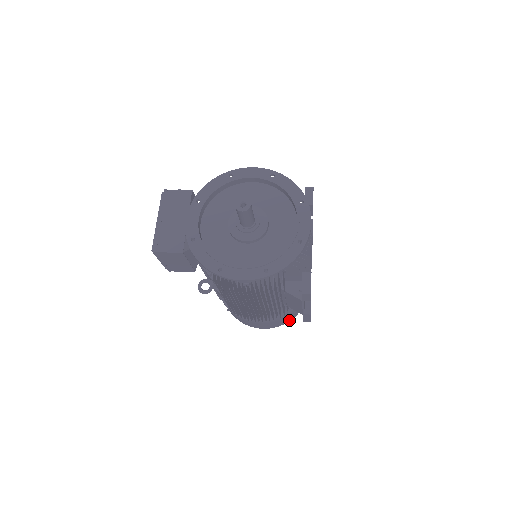
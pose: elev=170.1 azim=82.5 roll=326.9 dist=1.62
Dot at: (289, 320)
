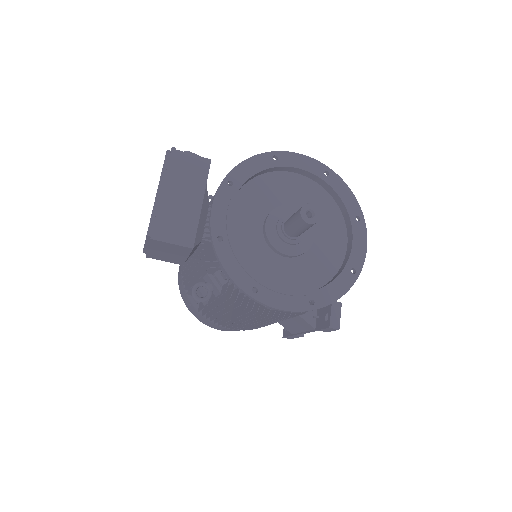
Dot at: occluded
